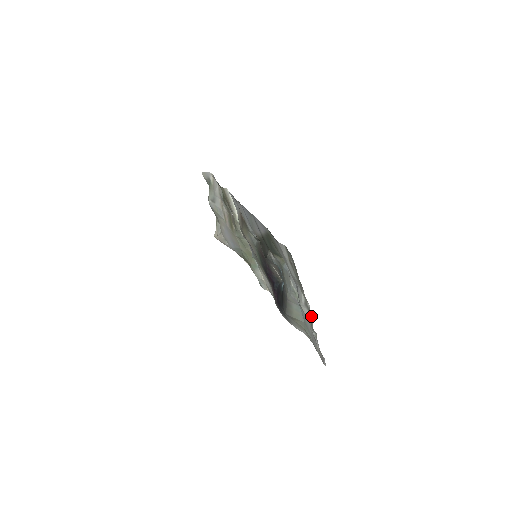
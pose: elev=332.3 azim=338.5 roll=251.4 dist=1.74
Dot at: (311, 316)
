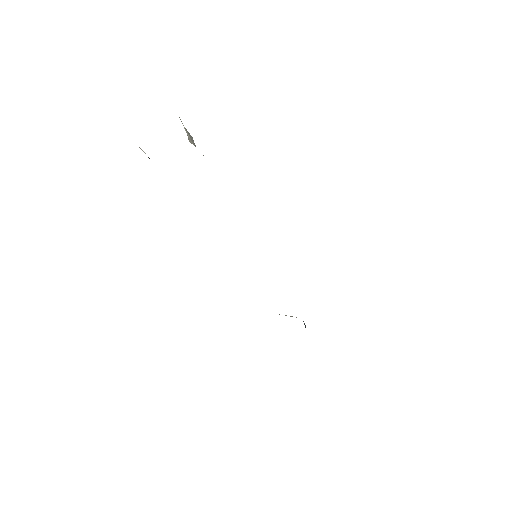
Dot at: occluded
